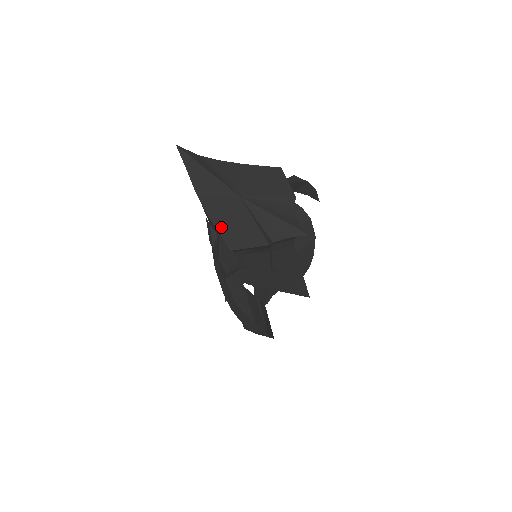
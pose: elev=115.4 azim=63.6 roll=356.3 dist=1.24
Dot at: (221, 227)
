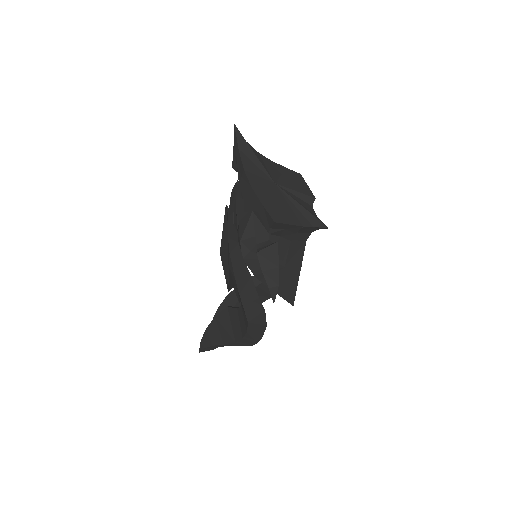
Dot at: (264, 202)
